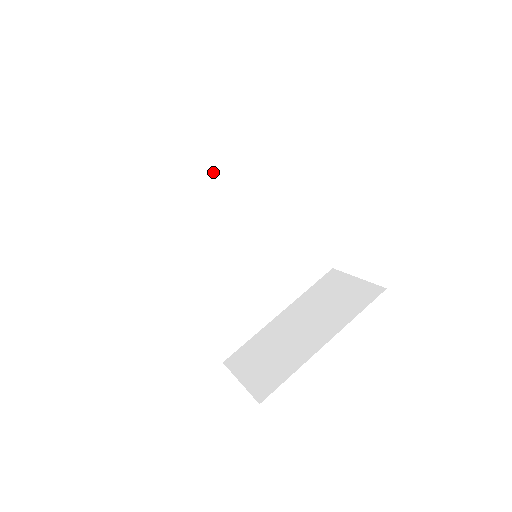
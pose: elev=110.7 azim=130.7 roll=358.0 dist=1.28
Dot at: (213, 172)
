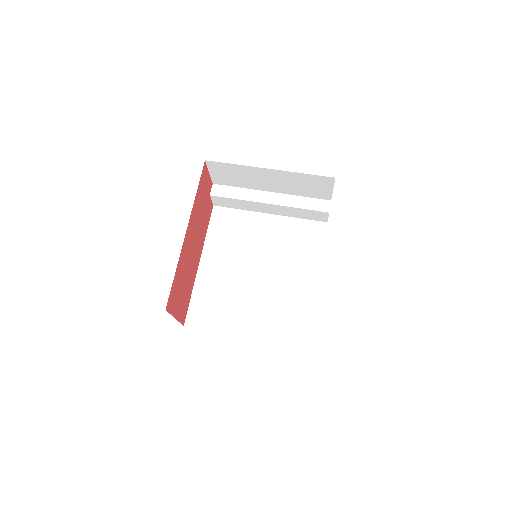
Dot at: (278, 203)
